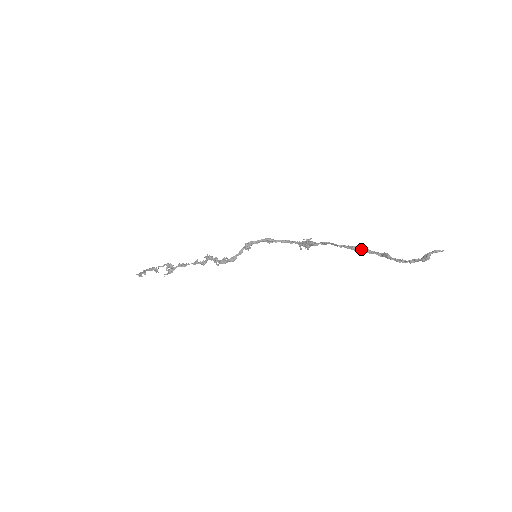
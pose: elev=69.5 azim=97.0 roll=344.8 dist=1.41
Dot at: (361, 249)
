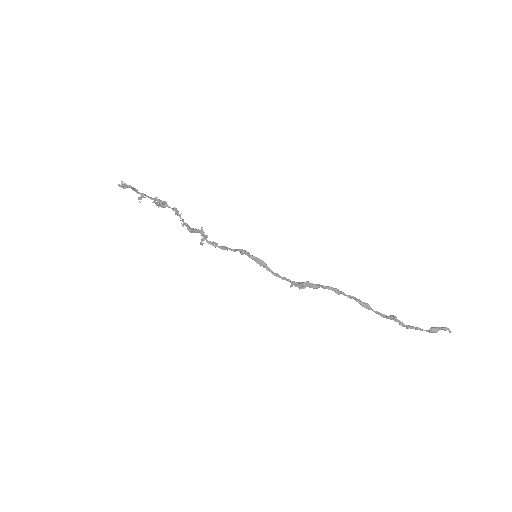
Dot at: (367, 303)
